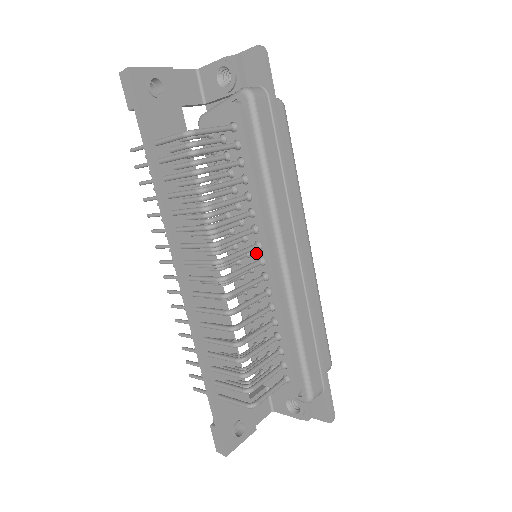
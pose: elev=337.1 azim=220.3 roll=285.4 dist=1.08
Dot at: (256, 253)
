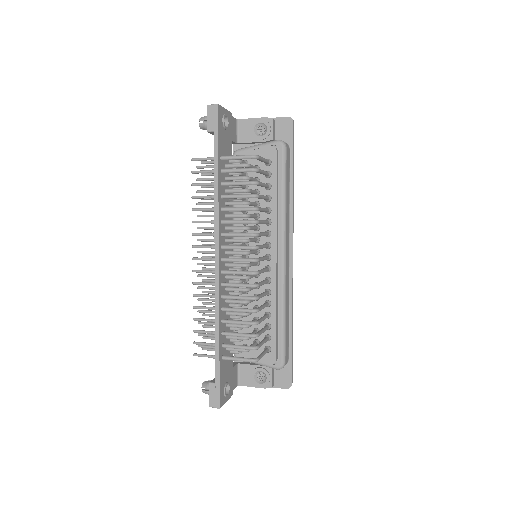
Dot at: (265, 251)
